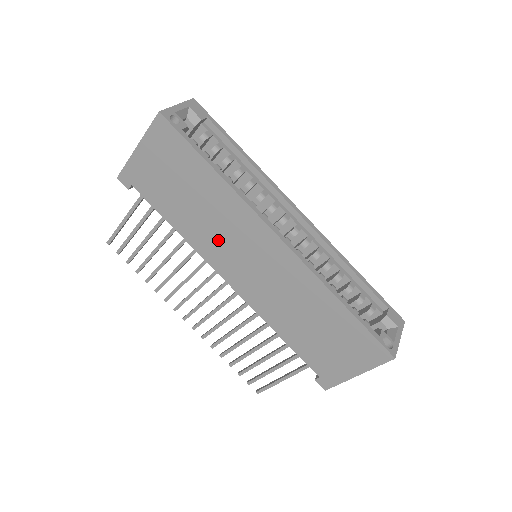
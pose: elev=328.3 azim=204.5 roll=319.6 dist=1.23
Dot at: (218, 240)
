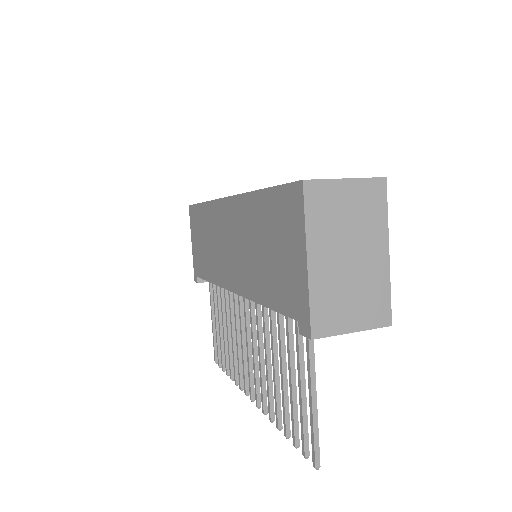
Dot at: (218, 255)
